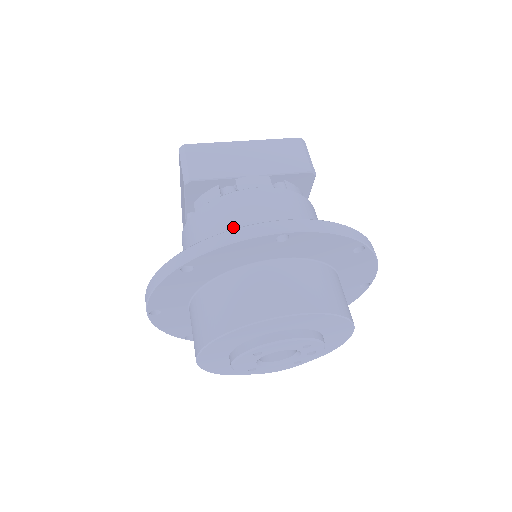
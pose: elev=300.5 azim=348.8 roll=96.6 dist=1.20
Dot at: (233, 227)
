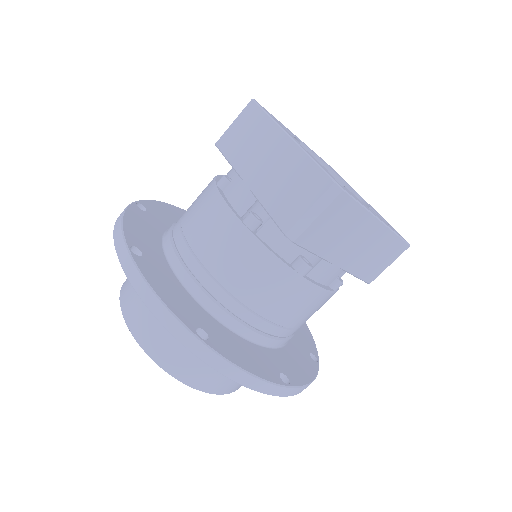
Dot at: (264, 309)
